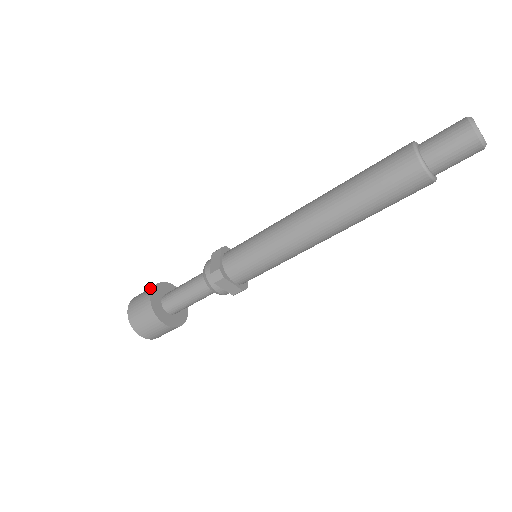
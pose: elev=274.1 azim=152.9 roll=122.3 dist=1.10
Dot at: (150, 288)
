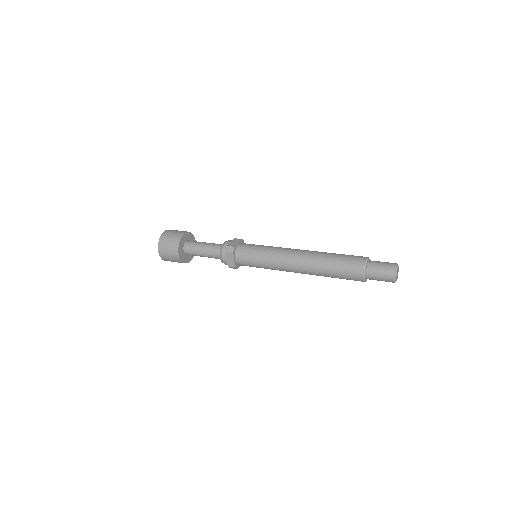
Dot at: (185, 231)
